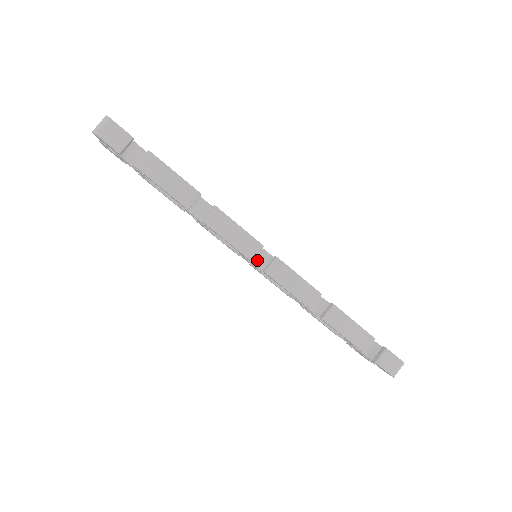
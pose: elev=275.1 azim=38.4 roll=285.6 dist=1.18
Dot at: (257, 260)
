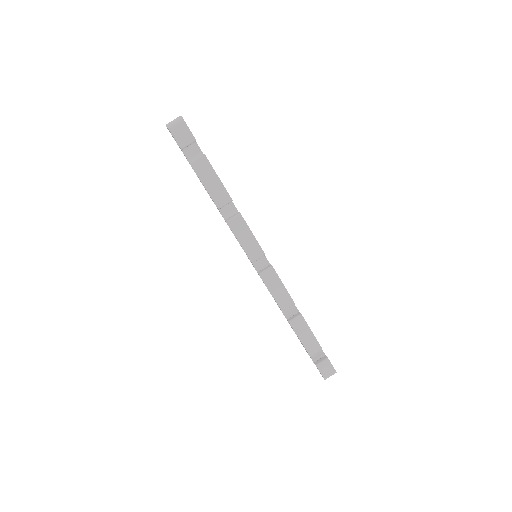
Dot at: (256, 261)
